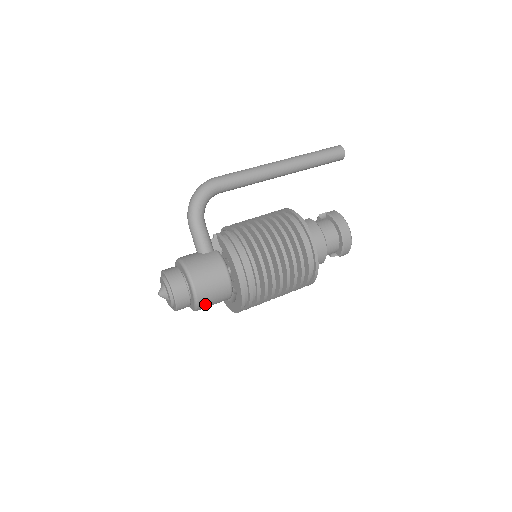
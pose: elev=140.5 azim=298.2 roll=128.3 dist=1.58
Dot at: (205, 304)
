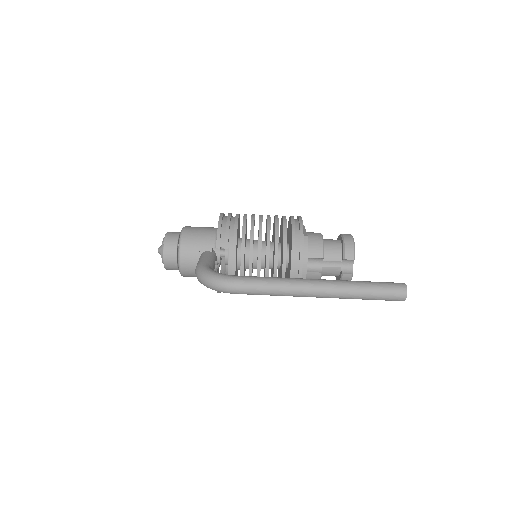
Dot at: occluded
